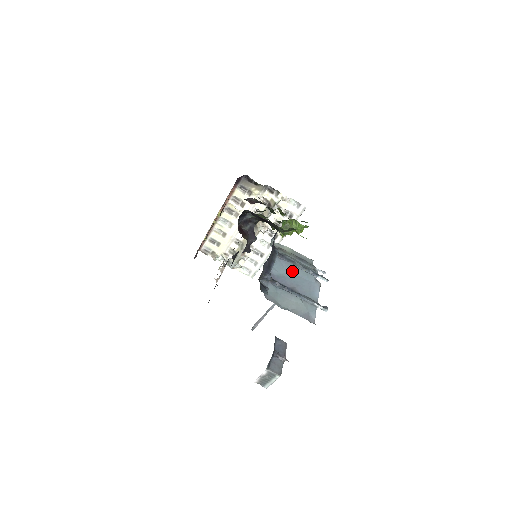
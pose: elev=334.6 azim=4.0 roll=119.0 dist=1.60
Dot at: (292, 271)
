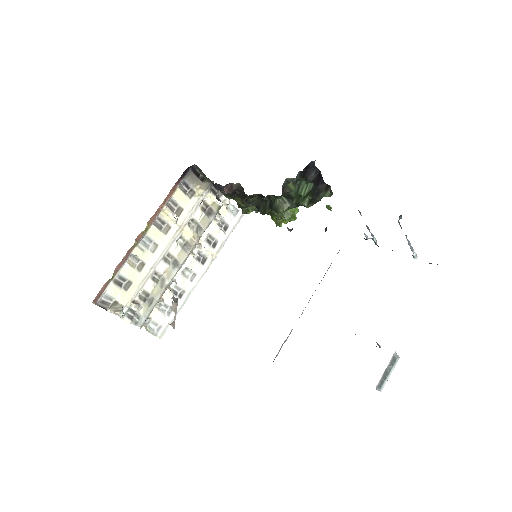
Dot at: occluded
